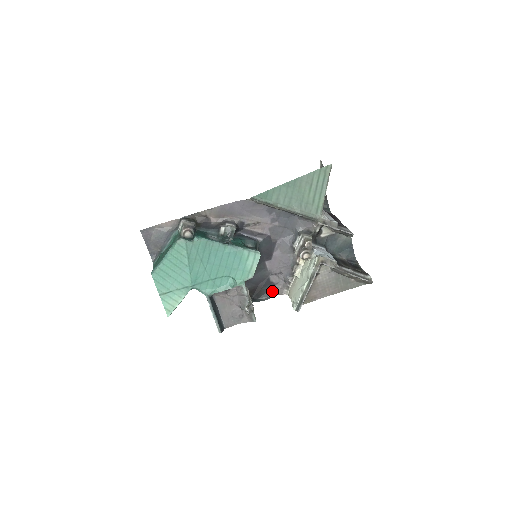
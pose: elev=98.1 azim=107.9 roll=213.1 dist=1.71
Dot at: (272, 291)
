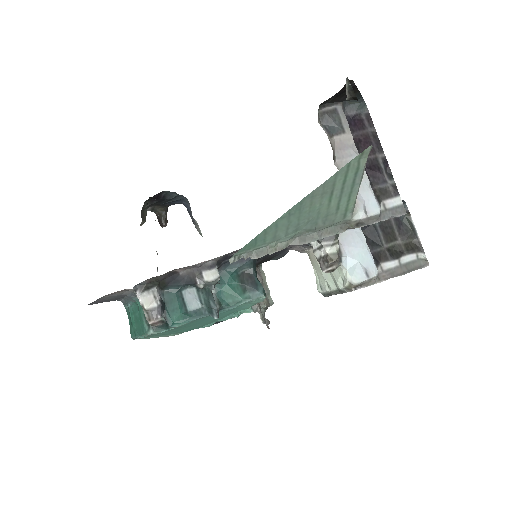
Dot at: (285, 251)
